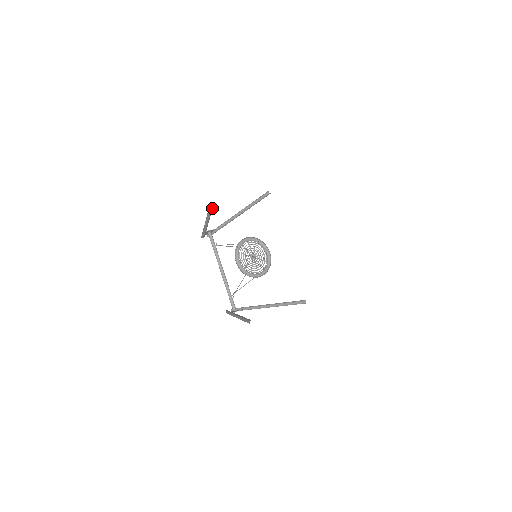
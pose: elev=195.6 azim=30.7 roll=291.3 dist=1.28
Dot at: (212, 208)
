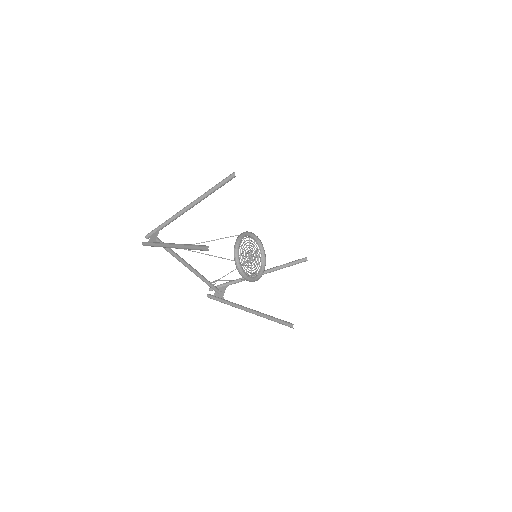
Dot at: (202, 248)
